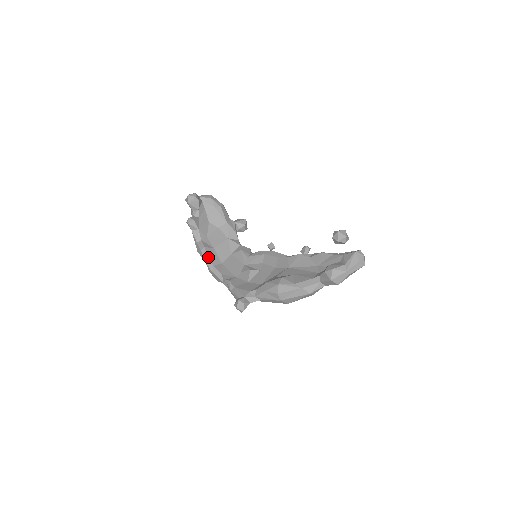
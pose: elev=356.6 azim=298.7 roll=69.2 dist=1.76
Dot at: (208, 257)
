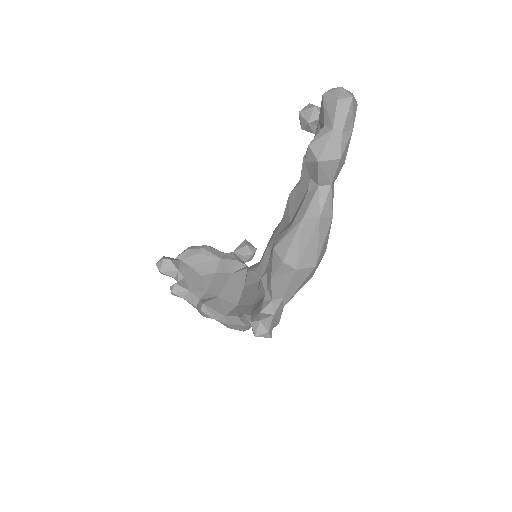
Dot at: (213, 311)
